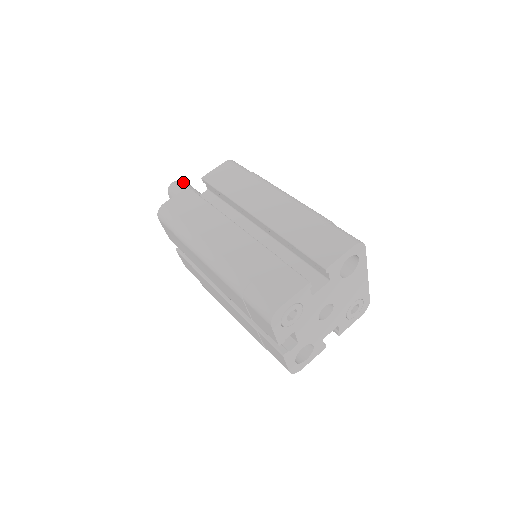
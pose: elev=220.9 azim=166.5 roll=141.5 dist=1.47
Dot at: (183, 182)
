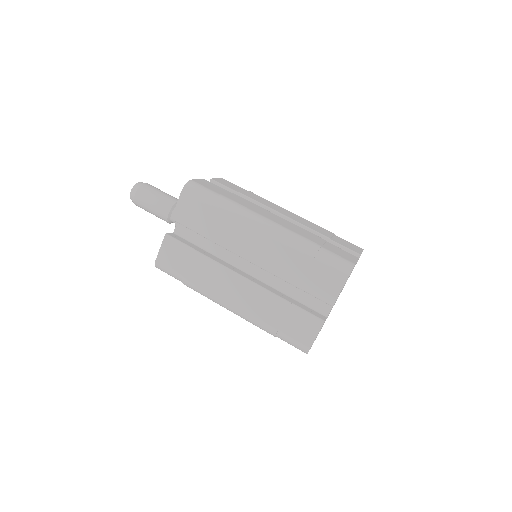
Dot at: occluded
